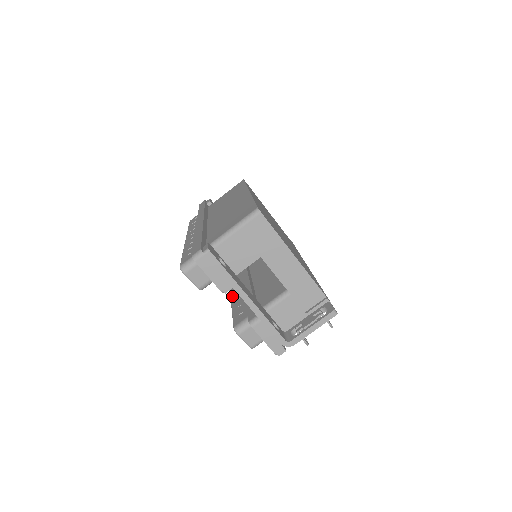
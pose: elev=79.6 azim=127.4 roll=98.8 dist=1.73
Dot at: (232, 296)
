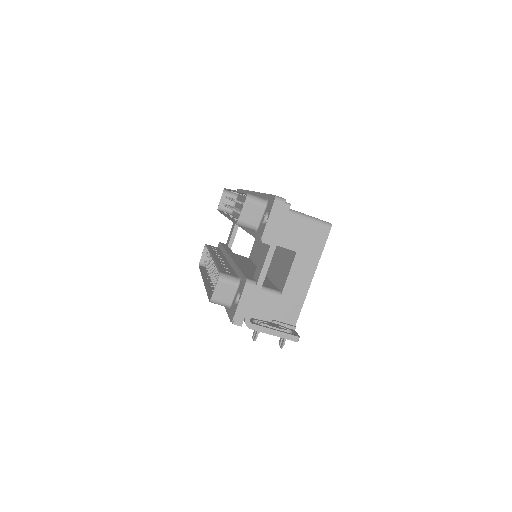
Dot at: (216, 259)
